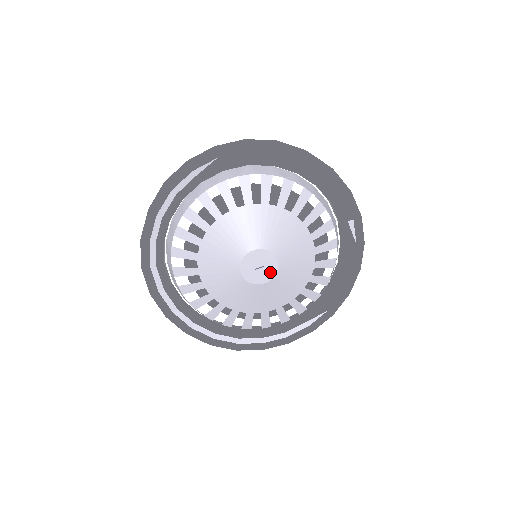
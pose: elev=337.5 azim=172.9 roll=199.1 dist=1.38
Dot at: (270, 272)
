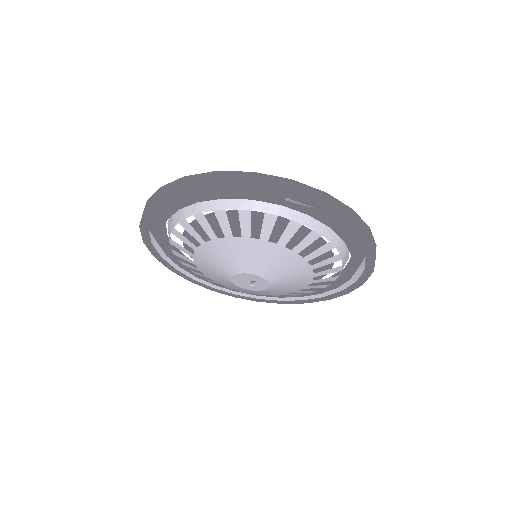
Dot at: (262, 281)
